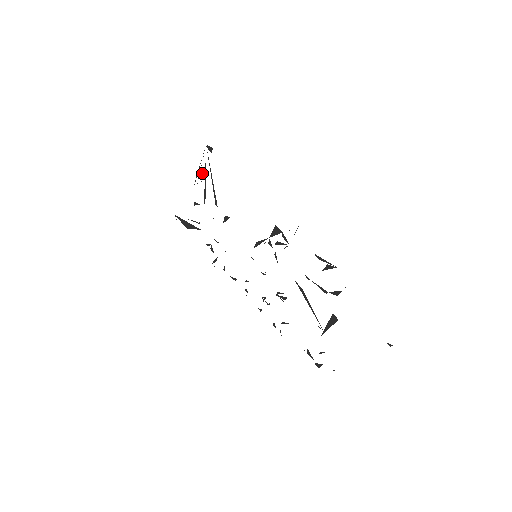
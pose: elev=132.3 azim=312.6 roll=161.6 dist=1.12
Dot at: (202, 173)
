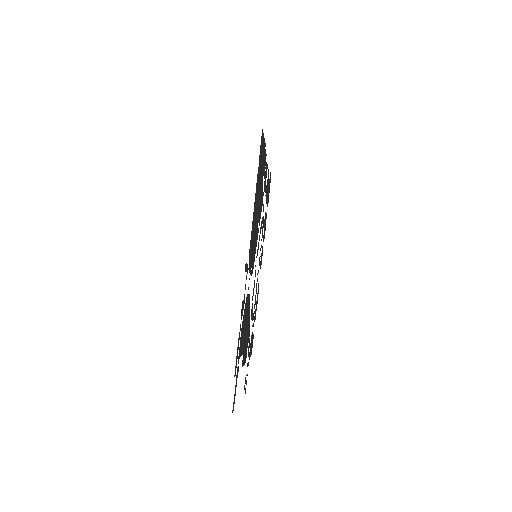
Dot at: occluded
